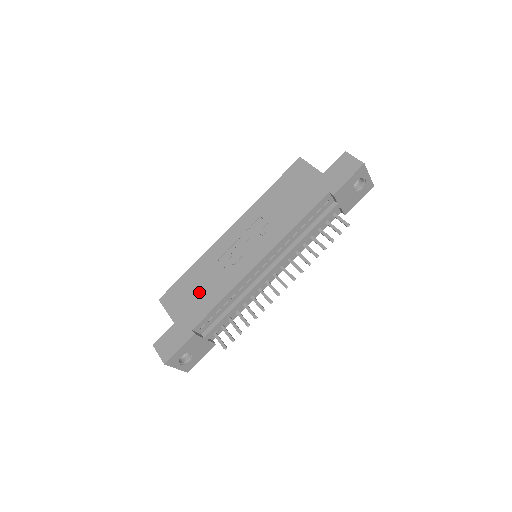
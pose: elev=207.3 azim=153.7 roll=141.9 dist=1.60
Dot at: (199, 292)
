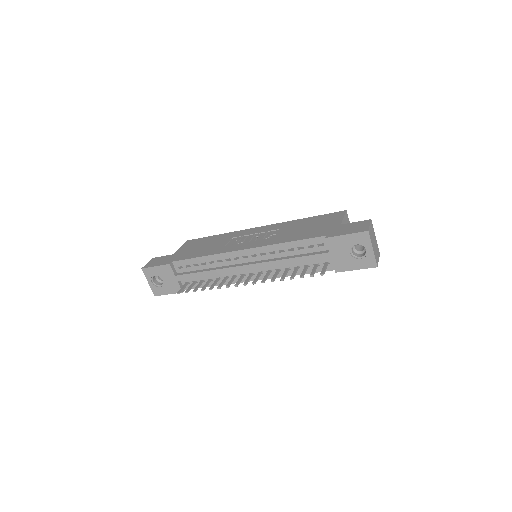
Dot at: (202, 247)
